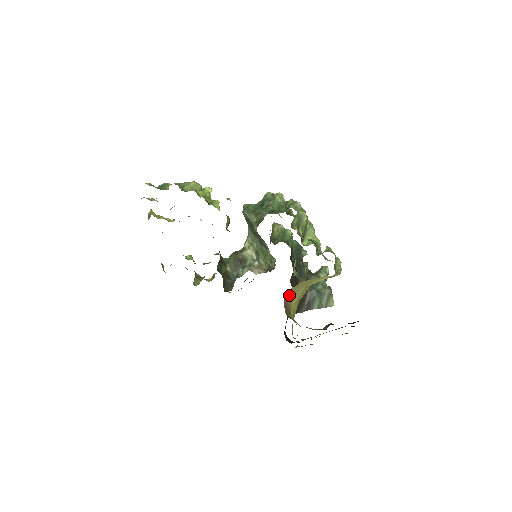
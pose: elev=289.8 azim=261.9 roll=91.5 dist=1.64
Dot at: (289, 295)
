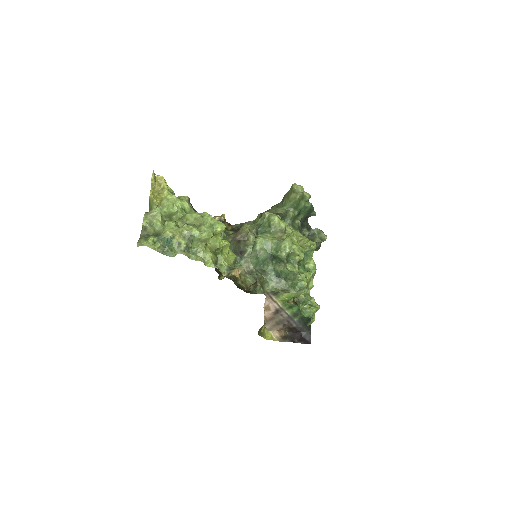
Dot at: occluded
